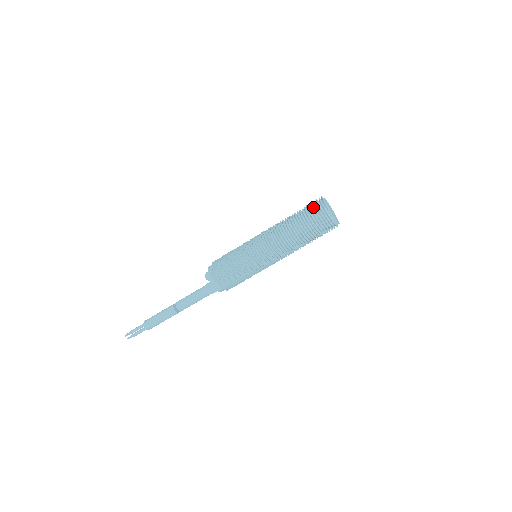
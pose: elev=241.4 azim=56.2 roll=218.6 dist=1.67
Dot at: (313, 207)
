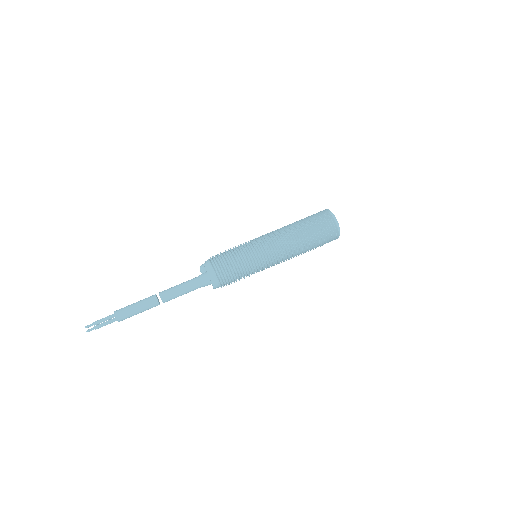
Dot at: occluded
